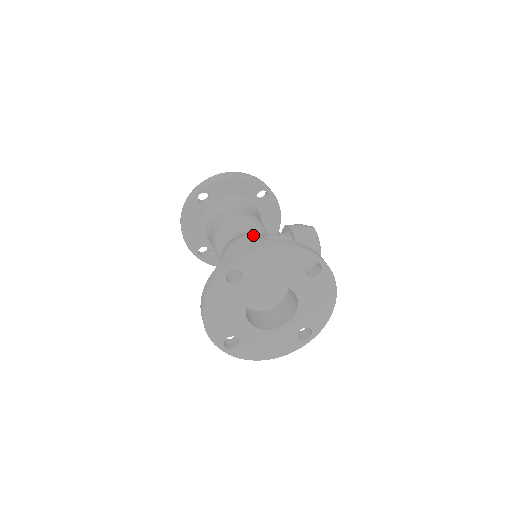
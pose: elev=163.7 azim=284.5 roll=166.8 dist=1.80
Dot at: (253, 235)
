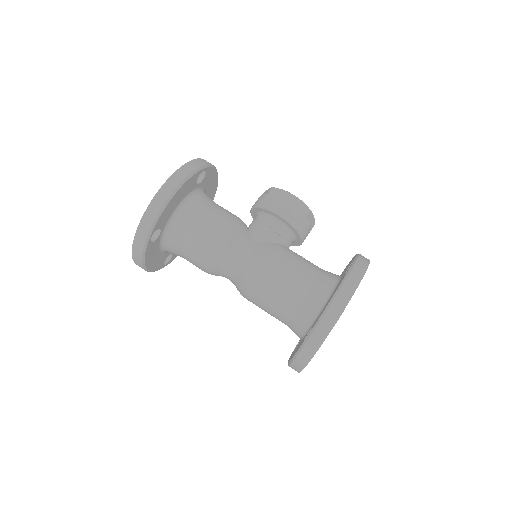
Dot at: (264, 260)
